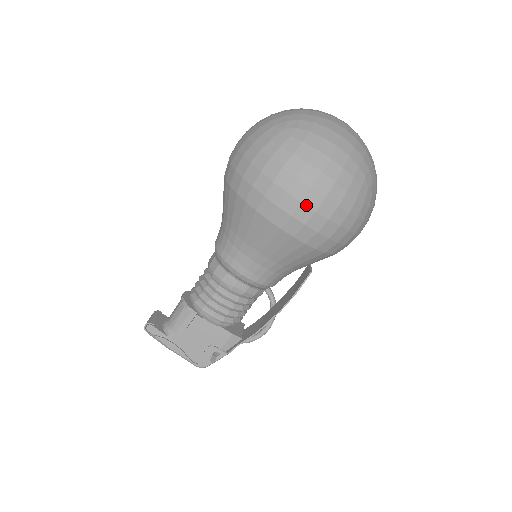
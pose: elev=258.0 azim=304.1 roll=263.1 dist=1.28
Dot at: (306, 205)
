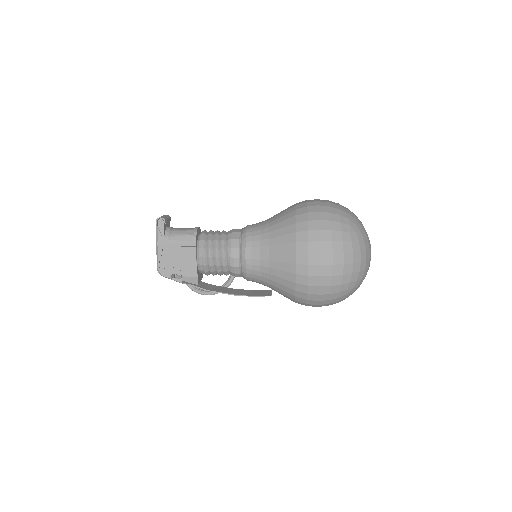
Dot at: (320, 269)
